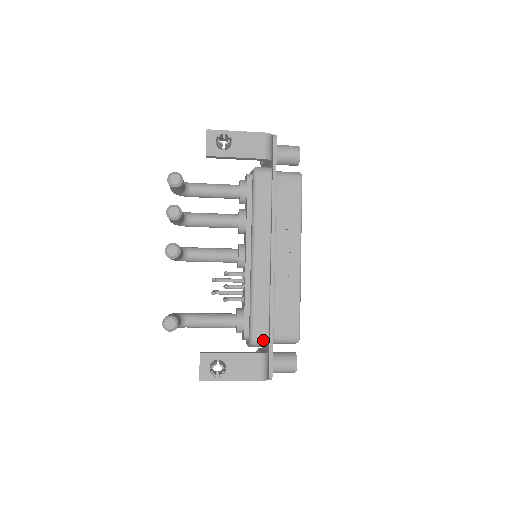
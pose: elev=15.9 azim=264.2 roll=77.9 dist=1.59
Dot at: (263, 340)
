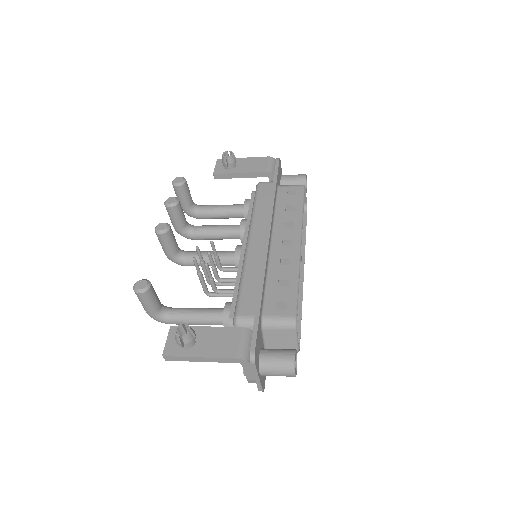
Dot at: (249, 317)
